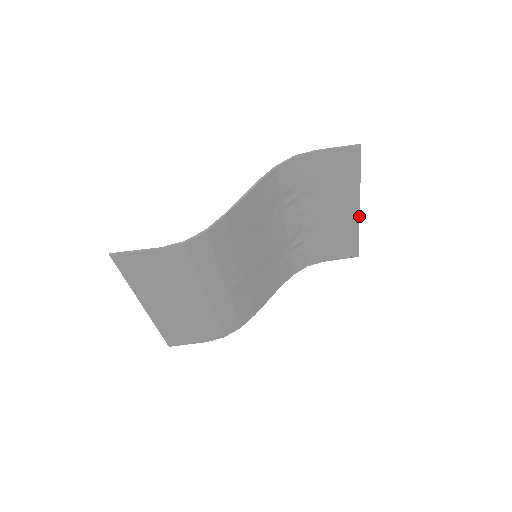
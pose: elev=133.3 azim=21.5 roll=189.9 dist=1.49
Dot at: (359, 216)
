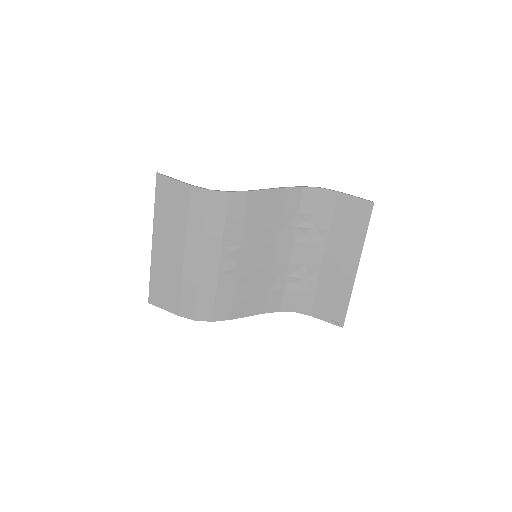
Dot at: (355, 277)
